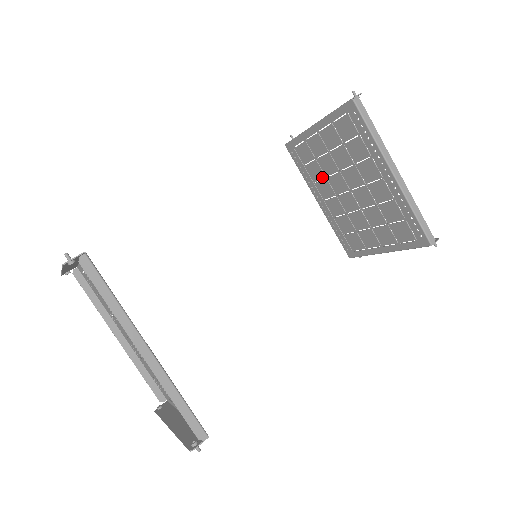
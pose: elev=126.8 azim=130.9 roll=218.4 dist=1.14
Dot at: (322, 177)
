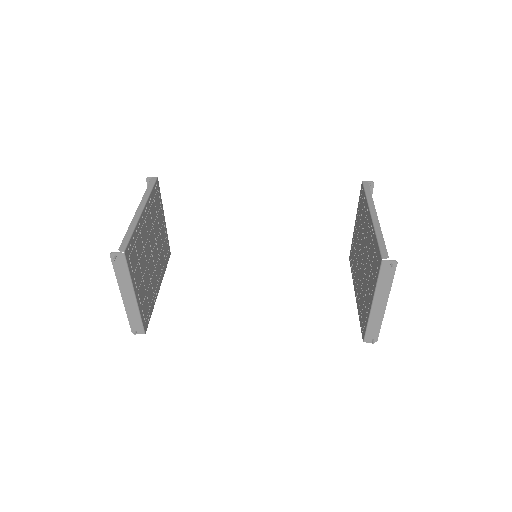
Dot at: (356, 265)
